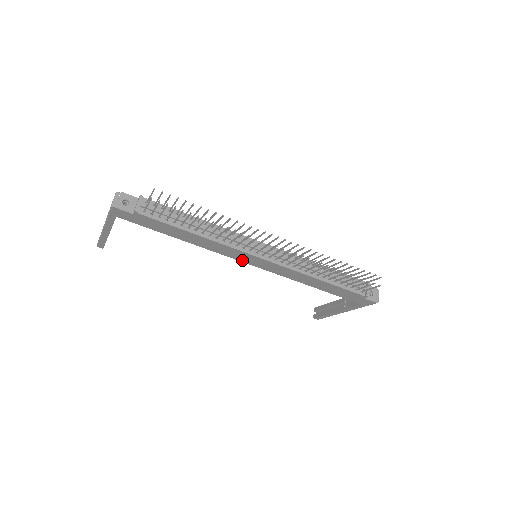
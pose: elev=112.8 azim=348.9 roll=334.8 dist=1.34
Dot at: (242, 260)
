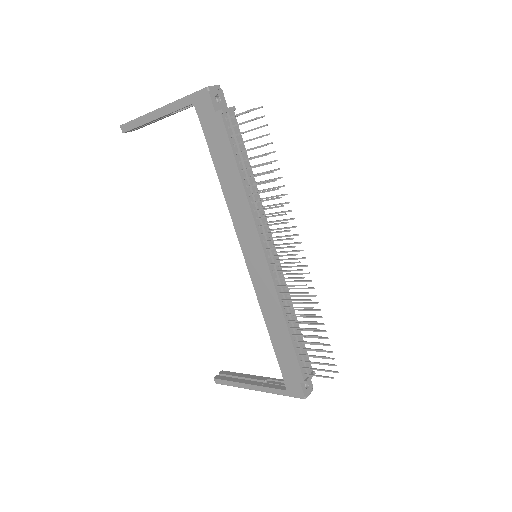
Dot at: (244, 247)
